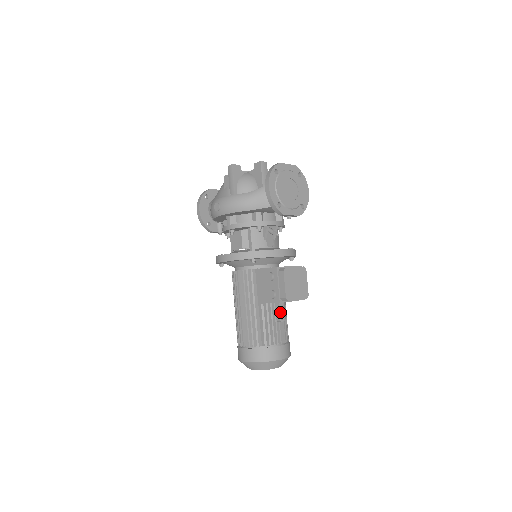
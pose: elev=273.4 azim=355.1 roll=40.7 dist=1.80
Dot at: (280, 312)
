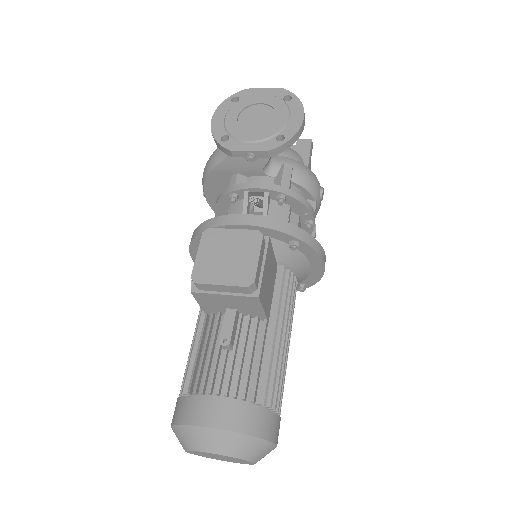
Dot at: (224, 327)
